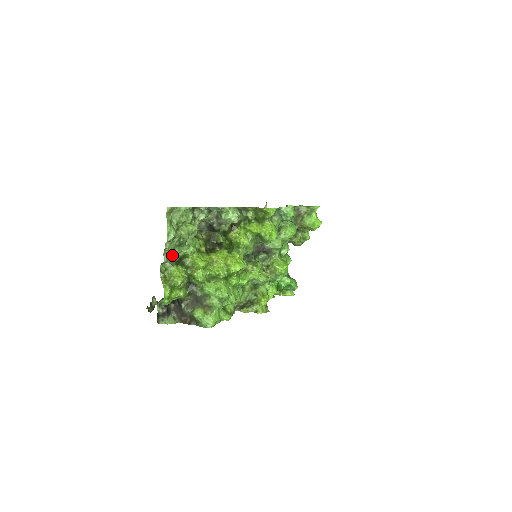
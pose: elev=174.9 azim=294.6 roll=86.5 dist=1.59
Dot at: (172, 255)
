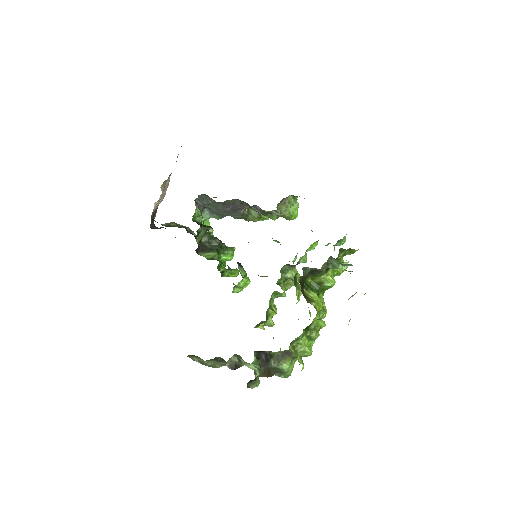
Dot at: occluded
